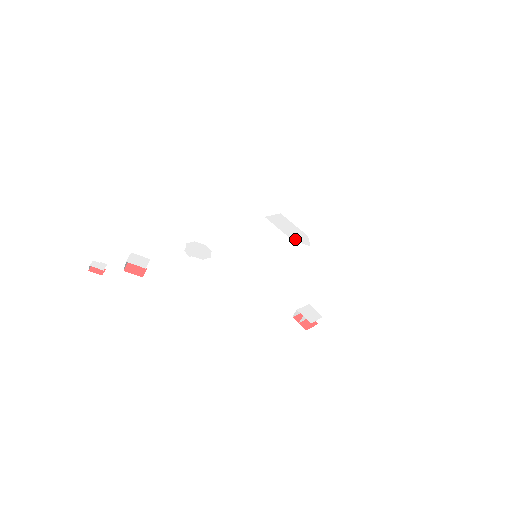
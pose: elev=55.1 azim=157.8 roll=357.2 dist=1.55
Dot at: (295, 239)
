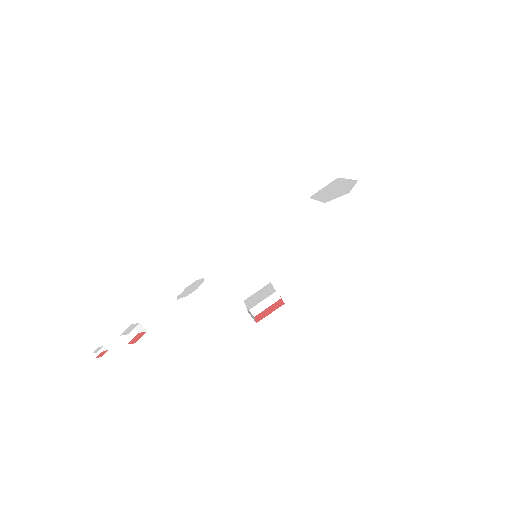
Dot at: (331, 199)
